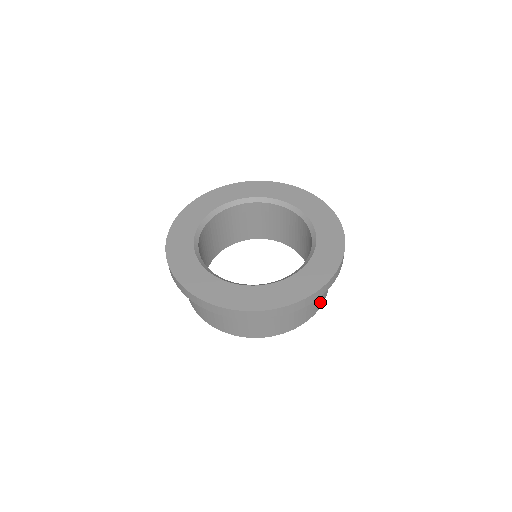
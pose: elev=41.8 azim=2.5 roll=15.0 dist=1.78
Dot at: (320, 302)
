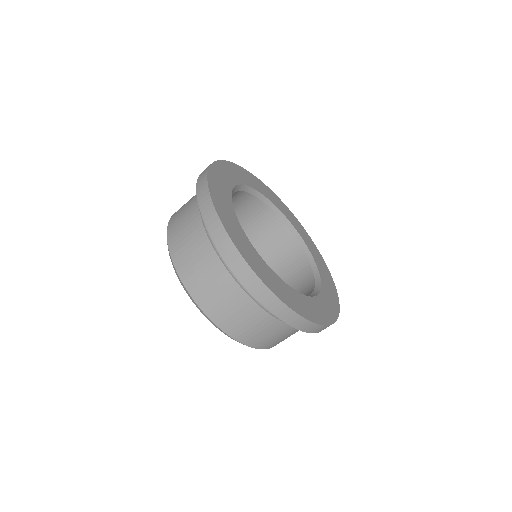
Dot at: (271, 343)
